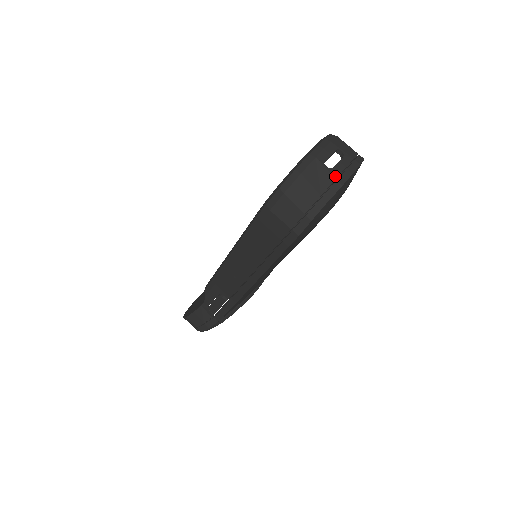
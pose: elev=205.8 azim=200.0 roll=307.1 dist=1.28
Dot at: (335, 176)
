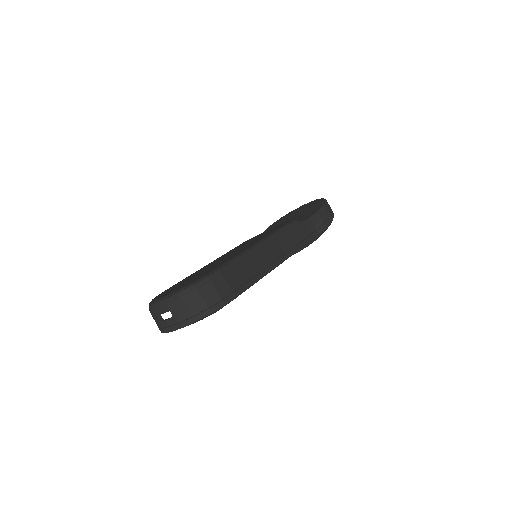
Dot at: (162, 326)
